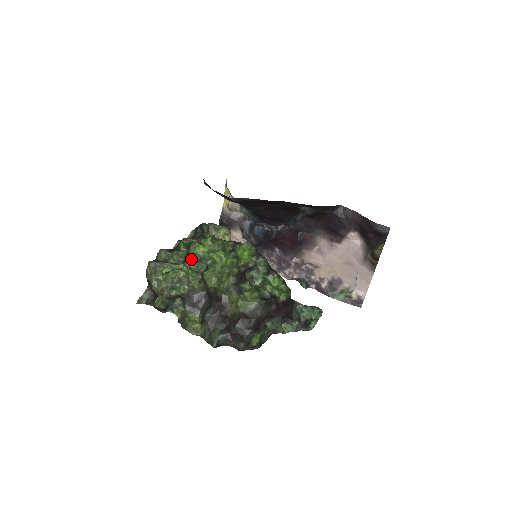
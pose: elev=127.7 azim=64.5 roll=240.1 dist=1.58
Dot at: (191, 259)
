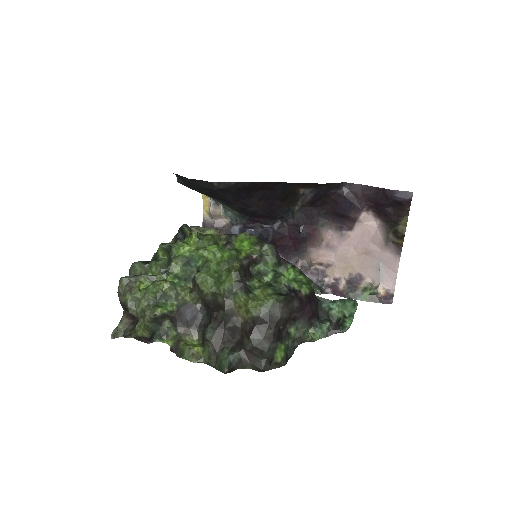
Dot at: (175, 262)
